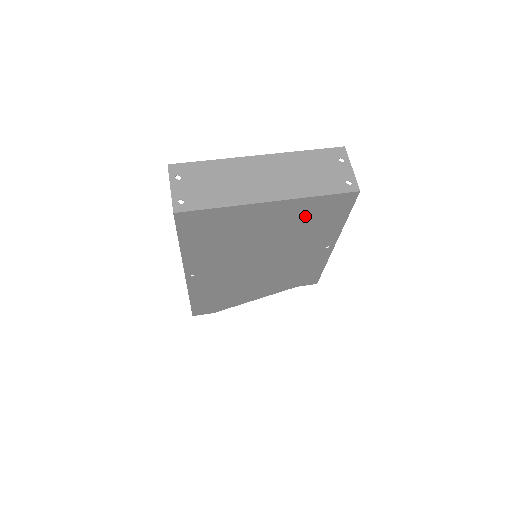
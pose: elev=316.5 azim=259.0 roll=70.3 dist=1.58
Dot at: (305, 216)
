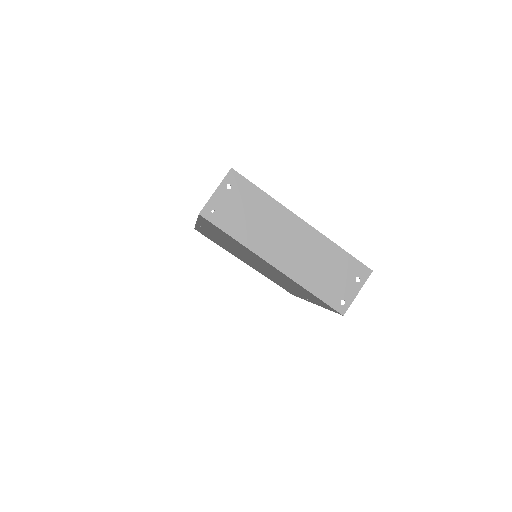
Dot at: (297, 286)
